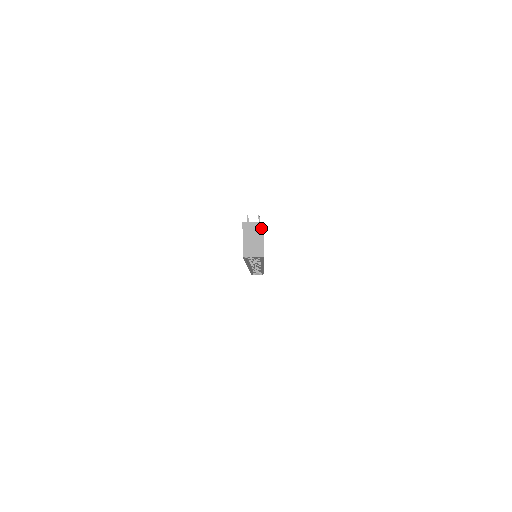
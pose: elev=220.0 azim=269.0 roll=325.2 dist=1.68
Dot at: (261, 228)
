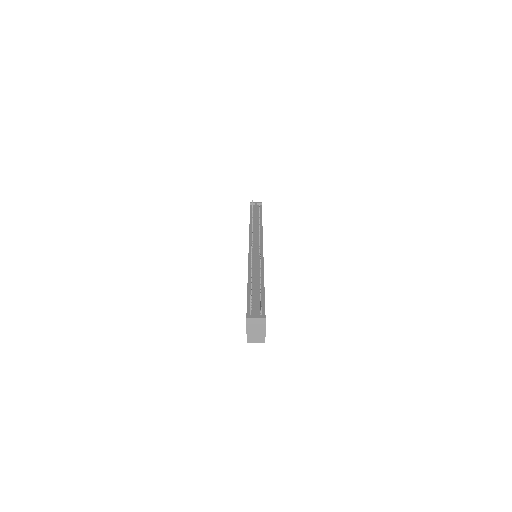
Dot at: (263, 323)
